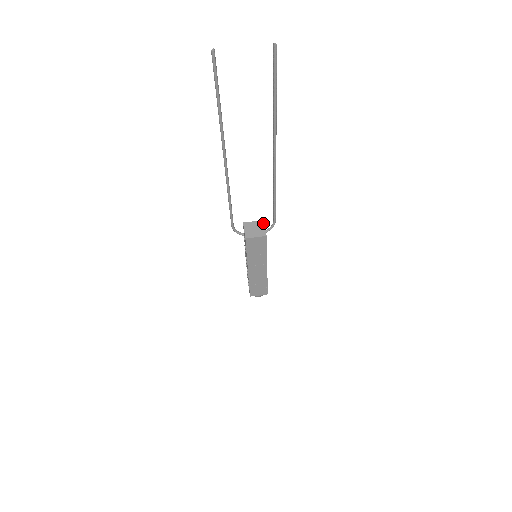
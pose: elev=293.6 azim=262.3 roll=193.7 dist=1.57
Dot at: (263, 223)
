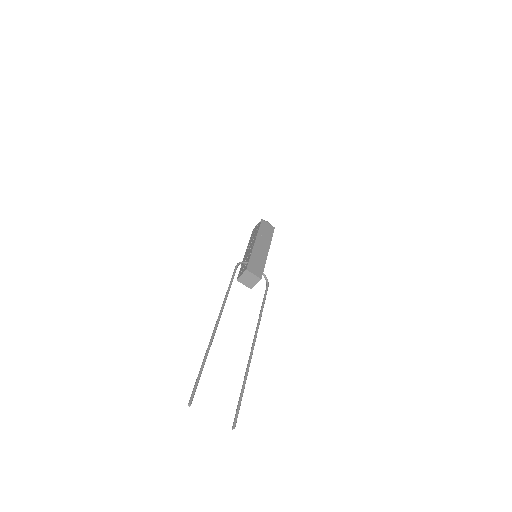
Dot at: occluded
